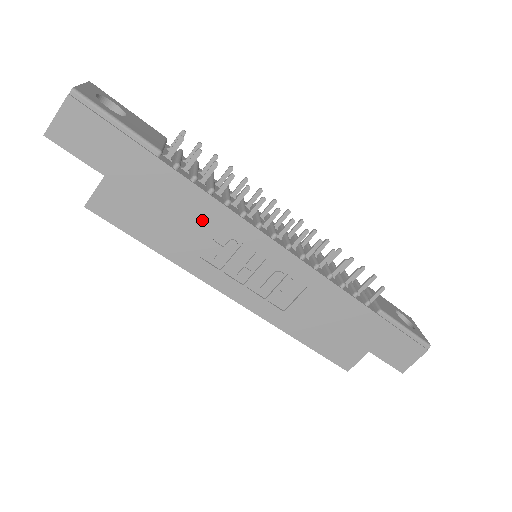
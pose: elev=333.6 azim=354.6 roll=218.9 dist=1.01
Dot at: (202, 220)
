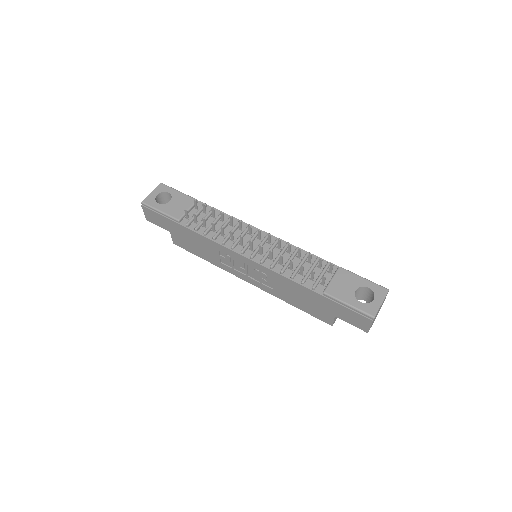
Dot at: (209, 247)
